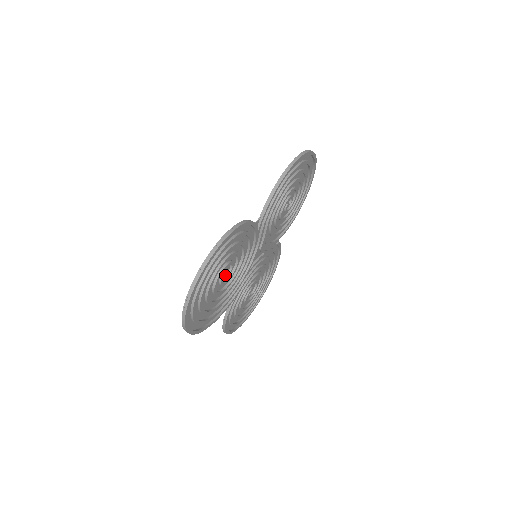
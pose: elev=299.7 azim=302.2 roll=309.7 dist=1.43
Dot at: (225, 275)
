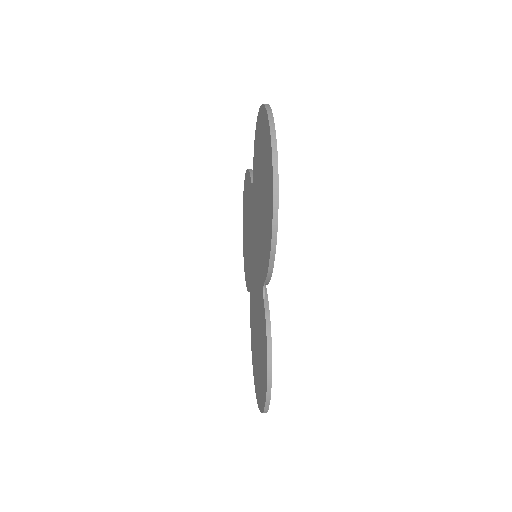
Dot at: occluded
